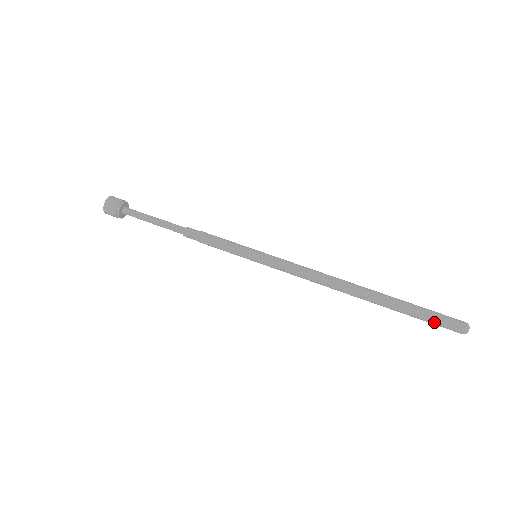
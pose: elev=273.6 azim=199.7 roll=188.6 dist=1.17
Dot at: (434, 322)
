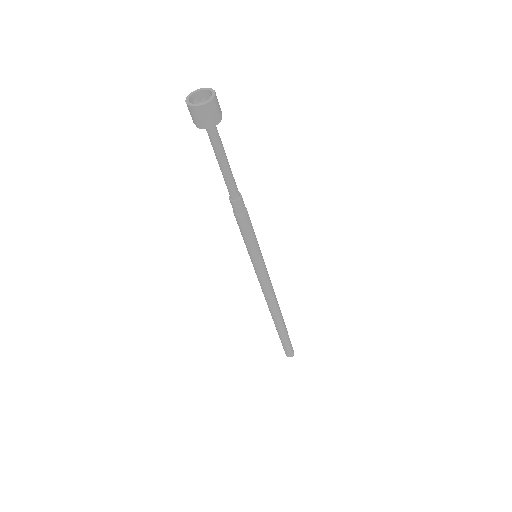
Dot at: (284, 347)
